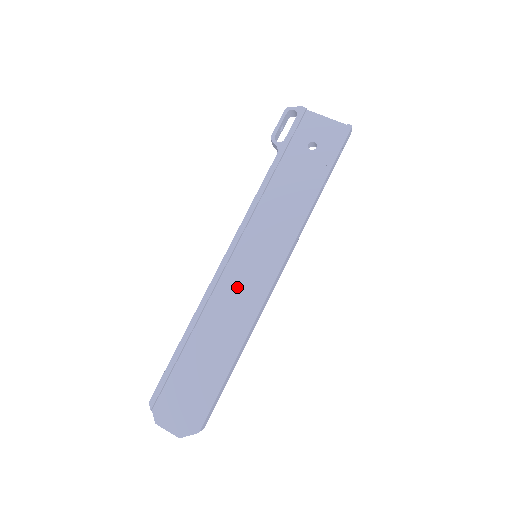
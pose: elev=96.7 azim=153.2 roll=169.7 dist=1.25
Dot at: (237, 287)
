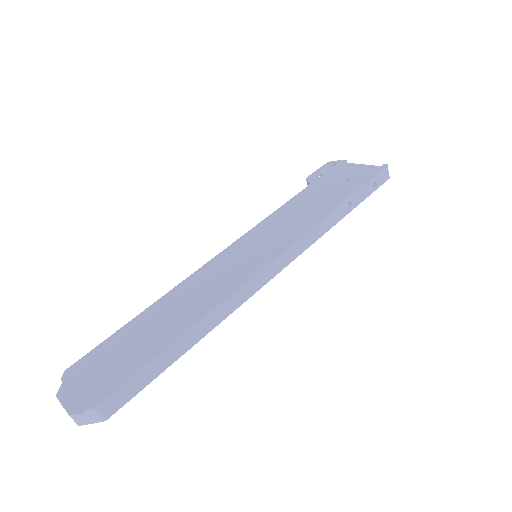
Dot at: (222, 275)
